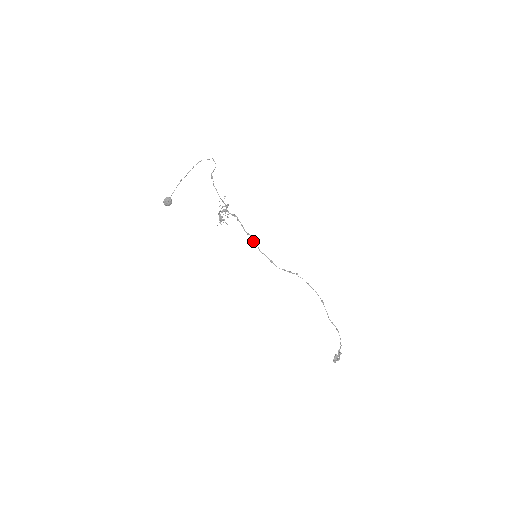
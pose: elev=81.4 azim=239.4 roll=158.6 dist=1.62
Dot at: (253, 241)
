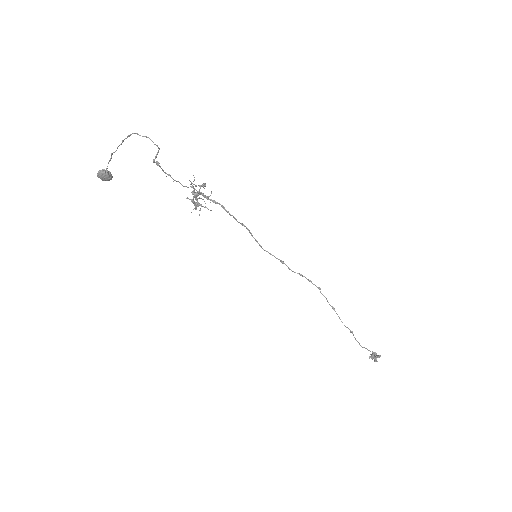
Dot at: (251, 235)
